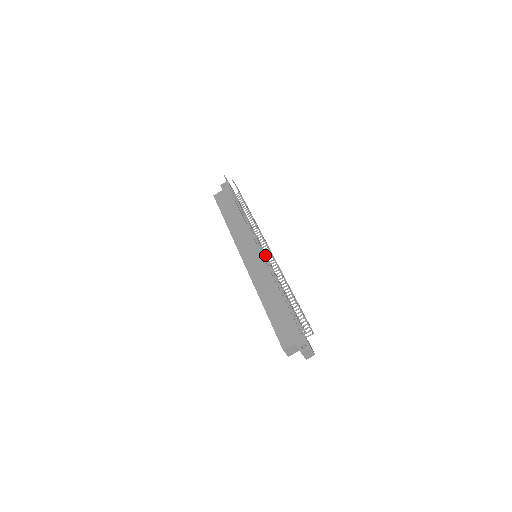
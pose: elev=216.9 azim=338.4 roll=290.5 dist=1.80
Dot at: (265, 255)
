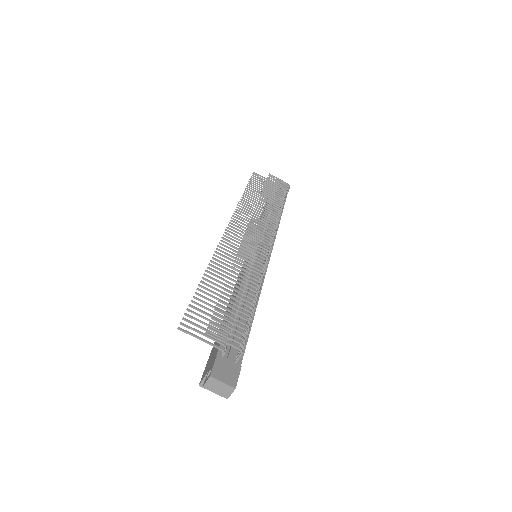
Dot at: (224, 248)
